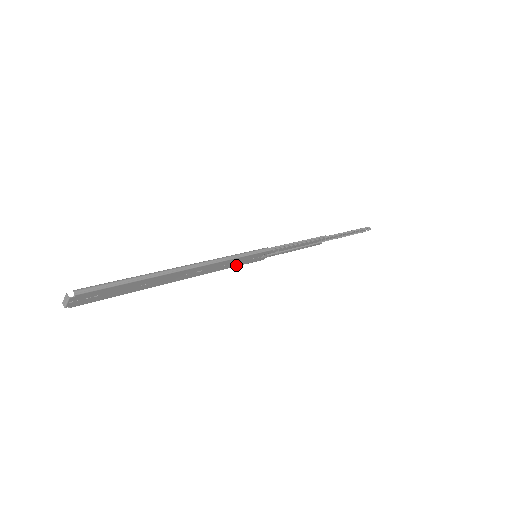
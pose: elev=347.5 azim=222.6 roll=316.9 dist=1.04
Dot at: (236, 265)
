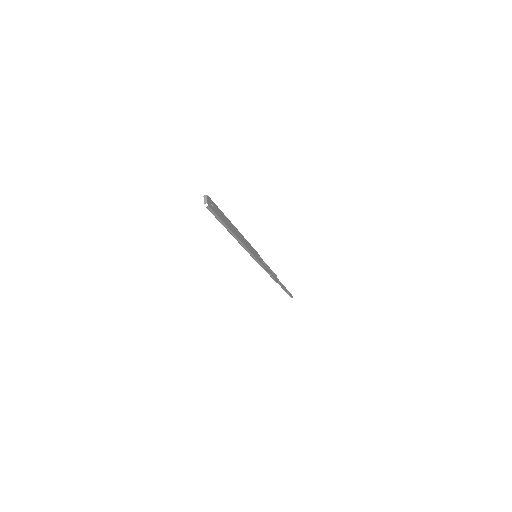
Dot at: (252, 253)
